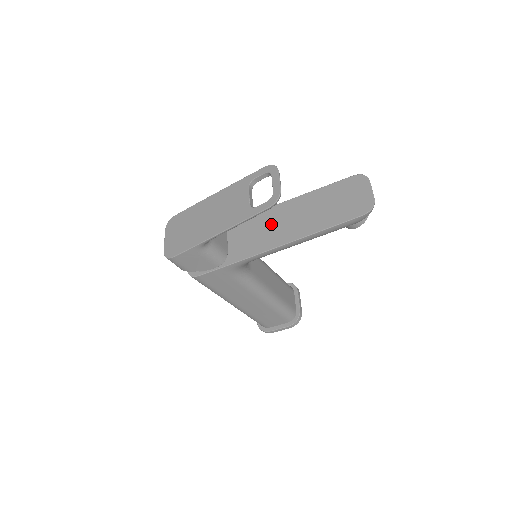
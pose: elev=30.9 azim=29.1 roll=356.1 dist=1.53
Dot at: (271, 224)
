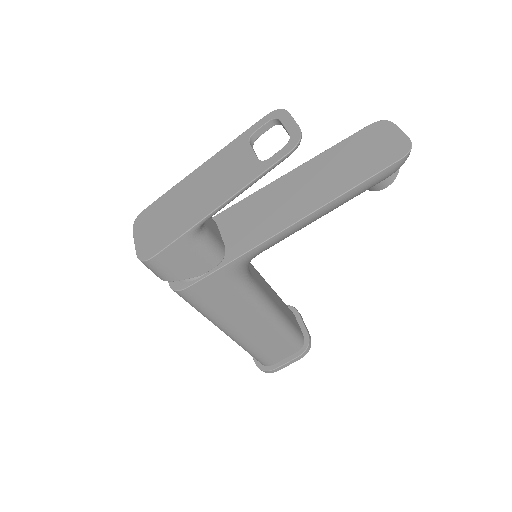
Dot at: (277, 201)
